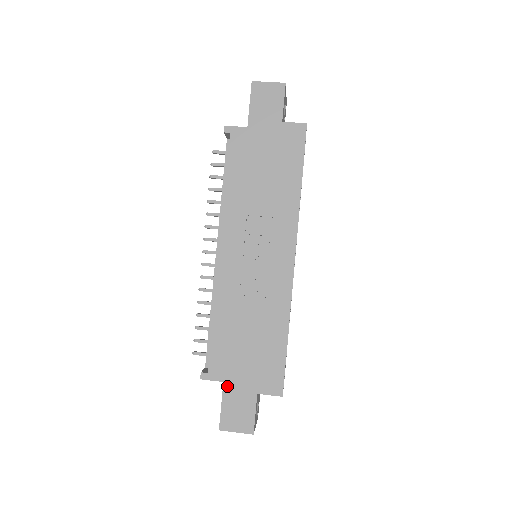
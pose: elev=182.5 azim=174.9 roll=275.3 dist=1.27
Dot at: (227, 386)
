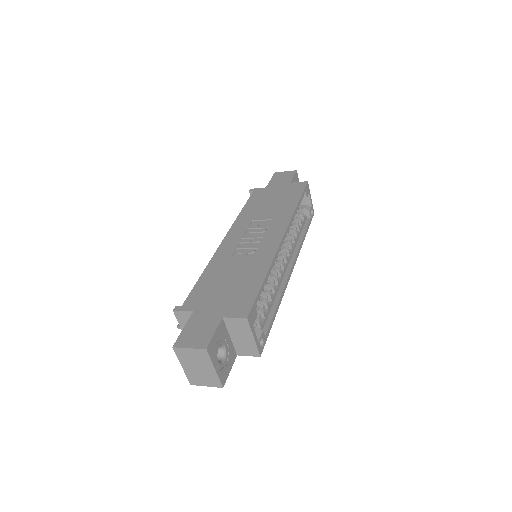
Dot at: (196, 314)
